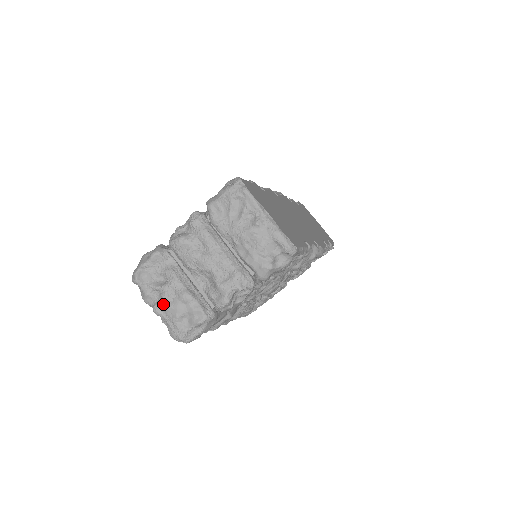
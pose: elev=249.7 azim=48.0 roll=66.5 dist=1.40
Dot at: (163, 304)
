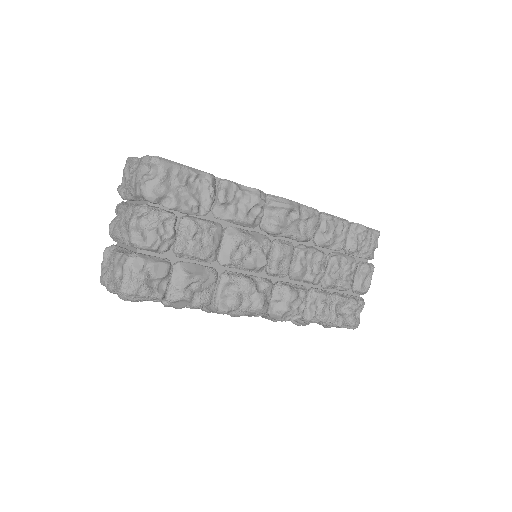
Dot at: (110, 277)
